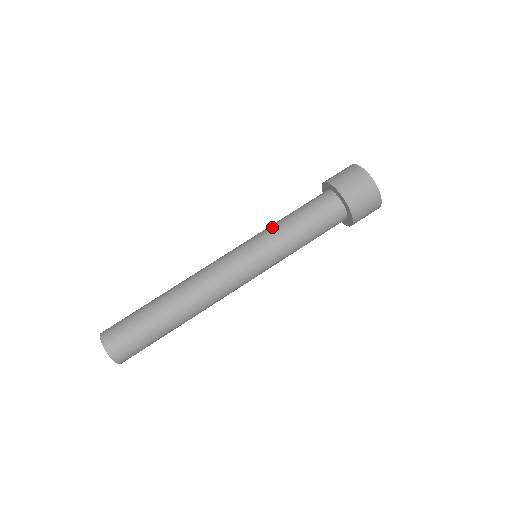
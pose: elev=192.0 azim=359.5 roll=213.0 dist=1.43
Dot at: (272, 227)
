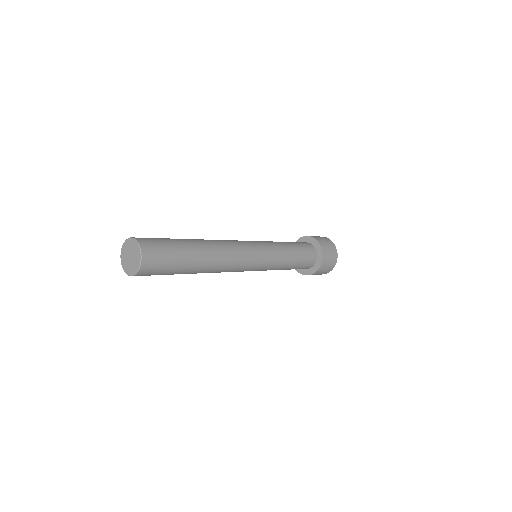
Dot at: (281, 247)
